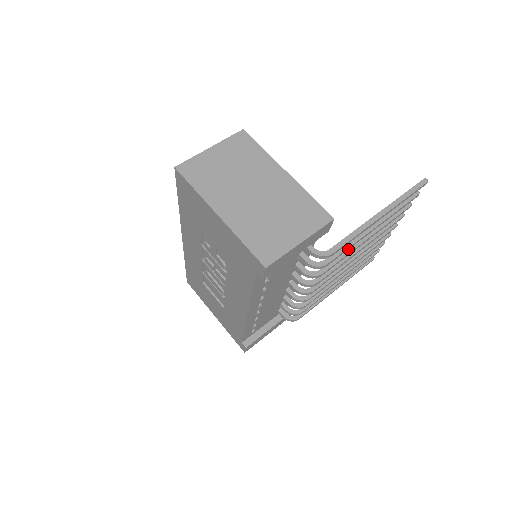
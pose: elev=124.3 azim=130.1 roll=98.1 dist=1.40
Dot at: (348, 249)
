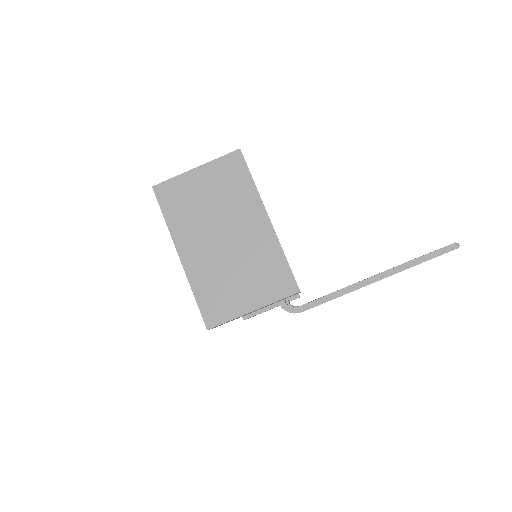
Dot at: occluded
